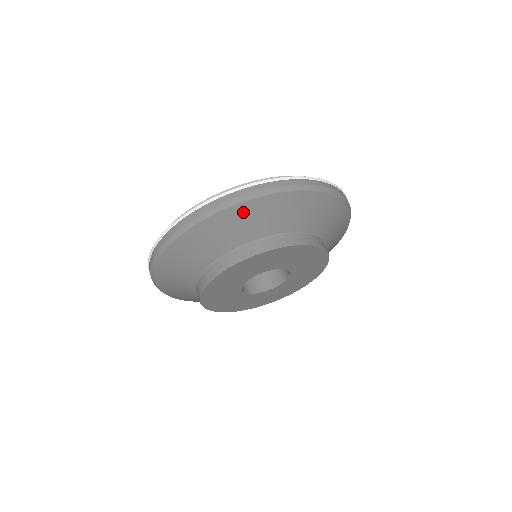
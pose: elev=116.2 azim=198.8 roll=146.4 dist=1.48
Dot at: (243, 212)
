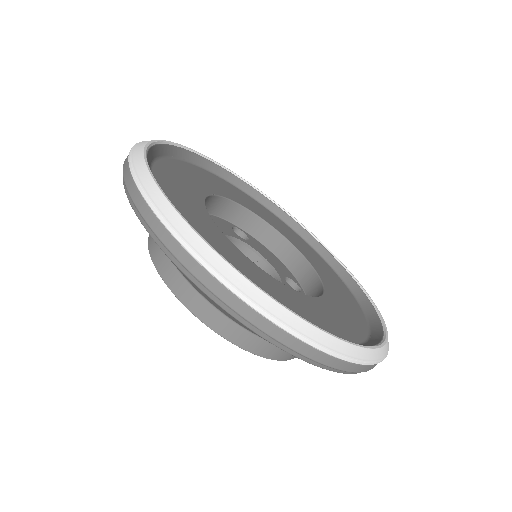
Dot at: occluded
